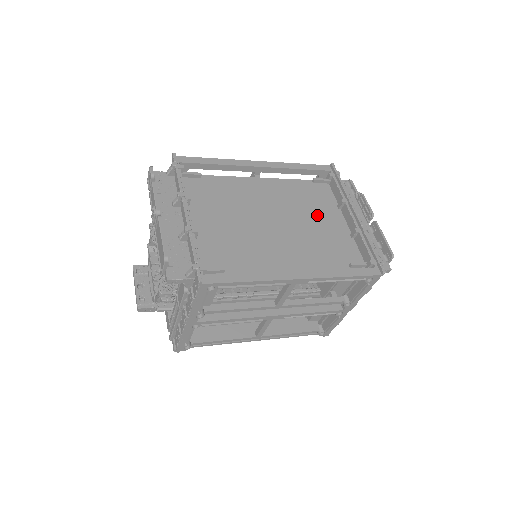
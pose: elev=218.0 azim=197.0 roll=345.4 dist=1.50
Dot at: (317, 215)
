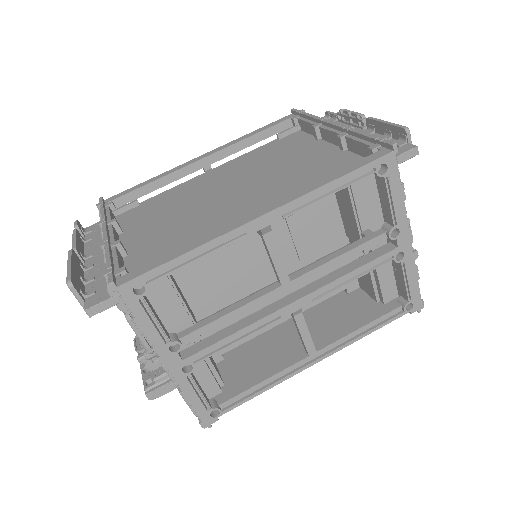
Dot at: (289, 159)
